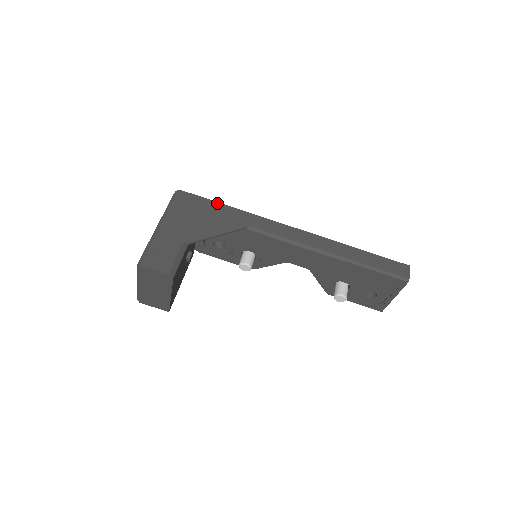
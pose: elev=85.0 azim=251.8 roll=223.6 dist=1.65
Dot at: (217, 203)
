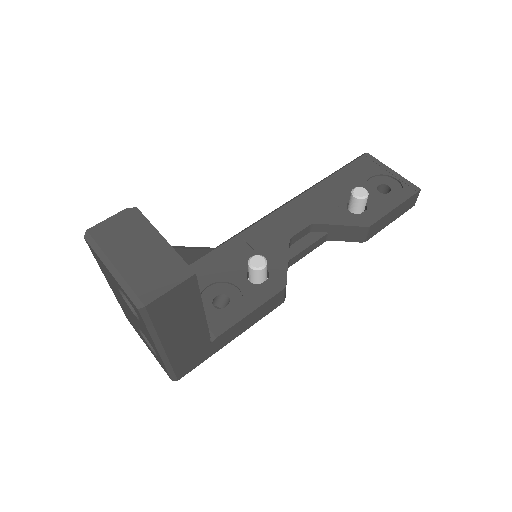
Dot at: occluded
